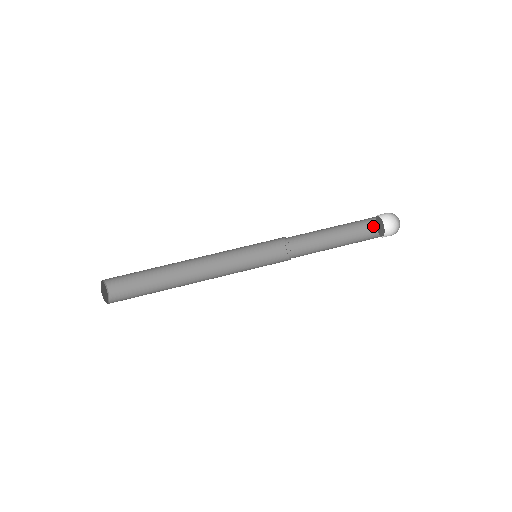
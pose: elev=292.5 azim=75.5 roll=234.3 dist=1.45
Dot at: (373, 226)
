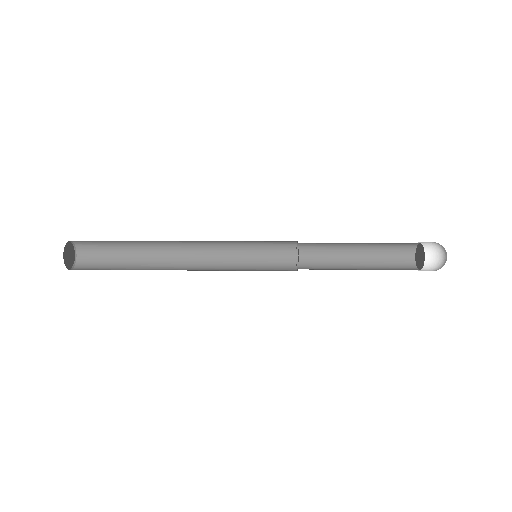
Dot at: (413, 267)
